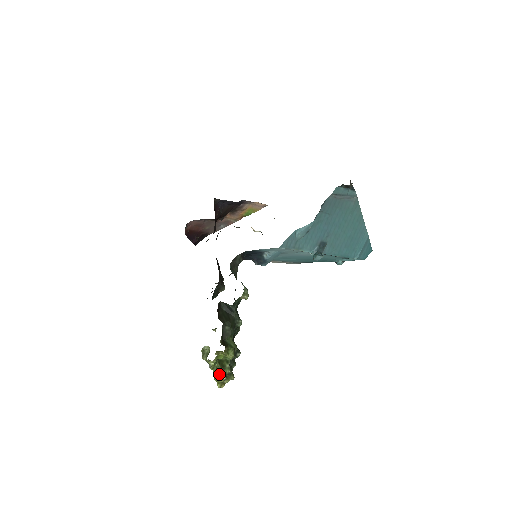
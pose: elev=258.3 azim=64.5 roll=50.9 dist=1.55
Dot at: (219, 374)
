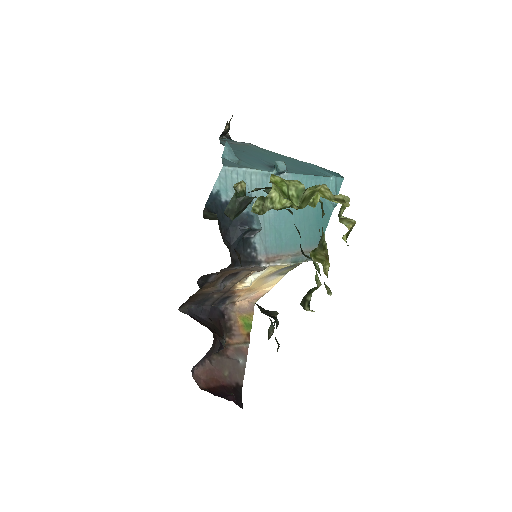
Dot at: (311, 193)
